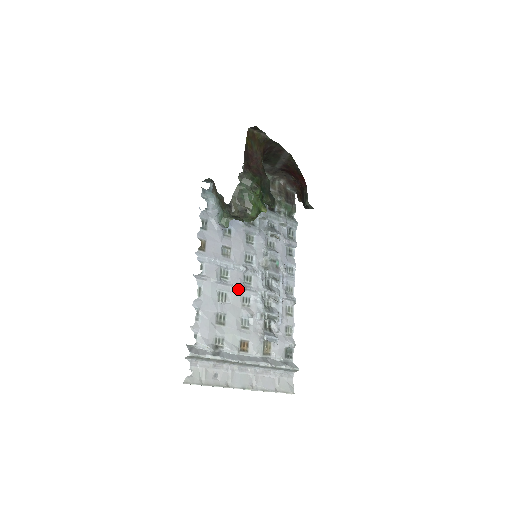
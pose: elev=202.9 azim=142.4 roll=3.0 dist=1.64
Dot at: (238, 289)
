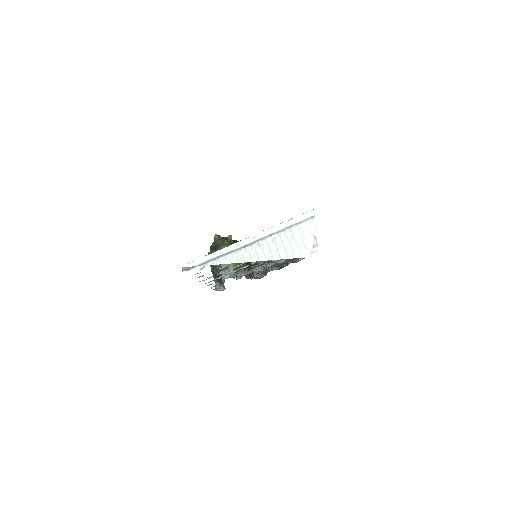
Dot at: occluded
